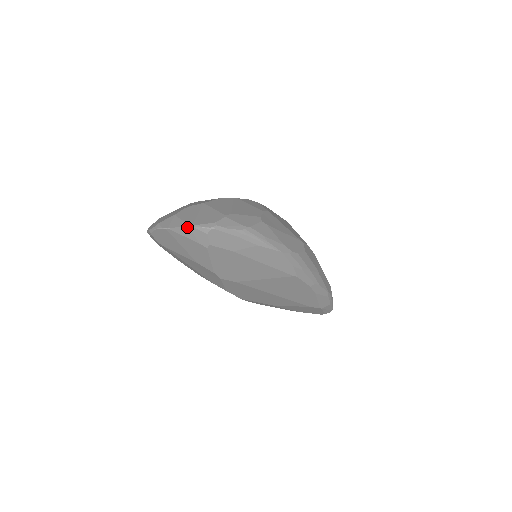
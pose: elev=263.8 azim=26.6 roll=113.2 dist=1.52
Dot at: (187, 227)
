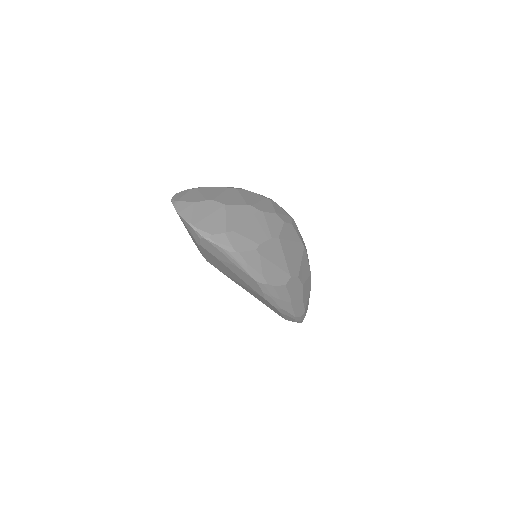
Dot at: (189, 224)
